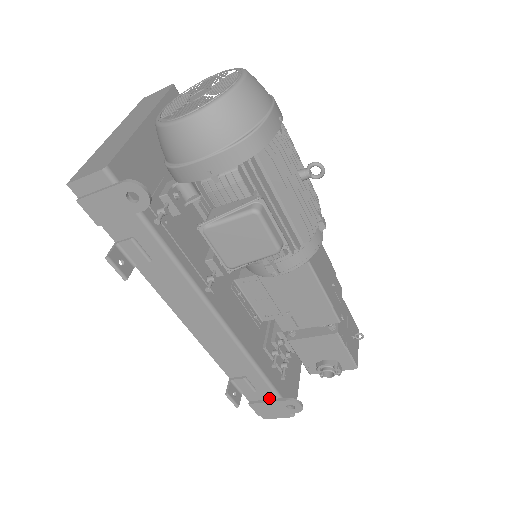
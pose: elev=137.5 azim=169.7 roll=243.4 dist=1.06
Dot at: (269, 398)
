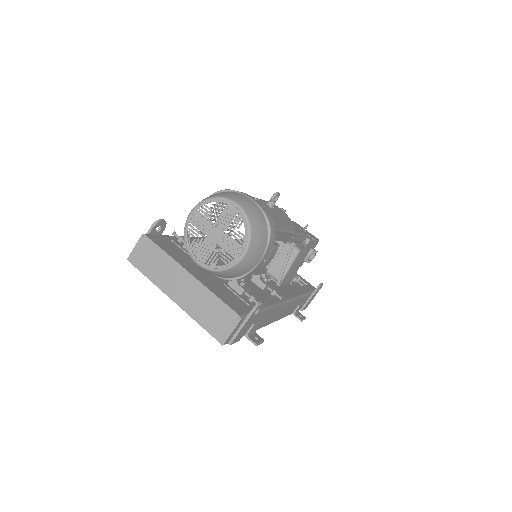
Dot at: (308, 298)
